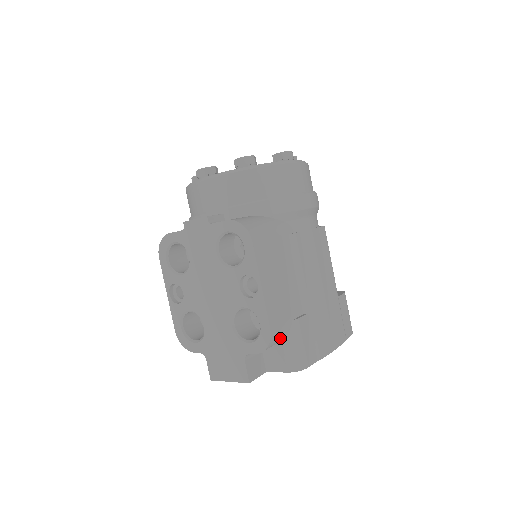
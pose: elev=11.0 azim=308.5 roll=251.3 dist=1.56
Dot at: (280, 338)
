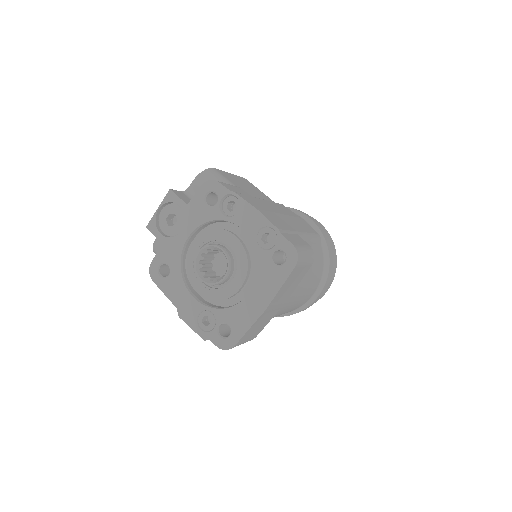
Dot at: occluded
